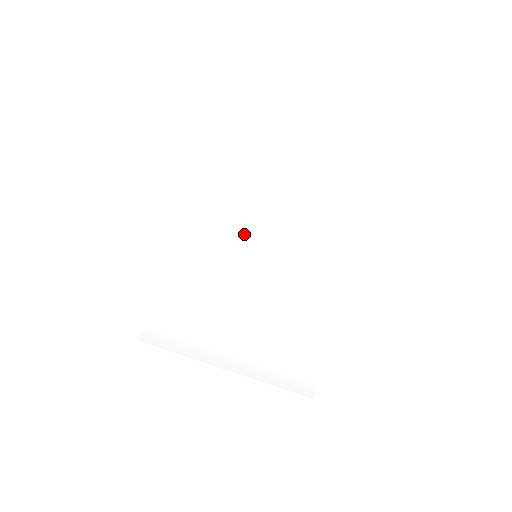
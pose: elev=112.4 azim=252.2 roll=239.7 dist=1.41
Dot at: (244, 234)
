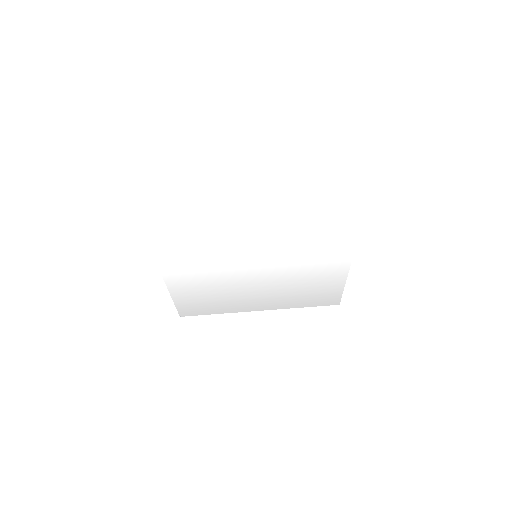
Dot at: (237, 247)
